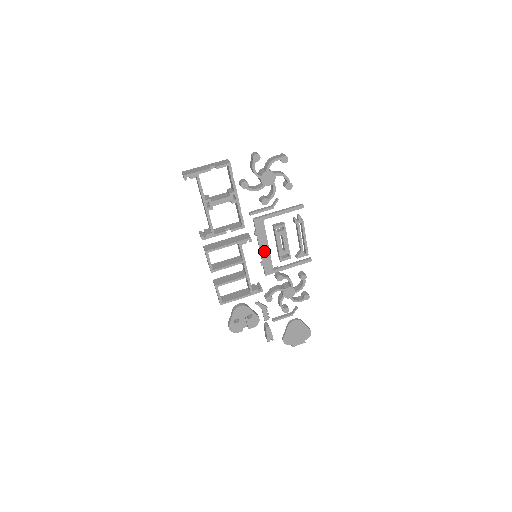
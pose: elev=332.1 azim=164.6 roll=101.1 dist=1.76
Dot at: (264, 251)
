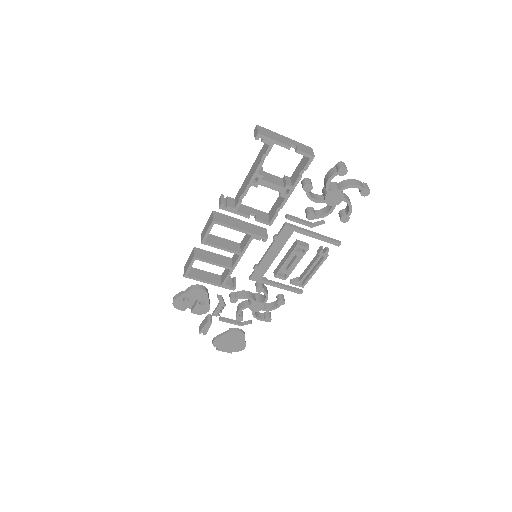
Dot at: (268, 258)
